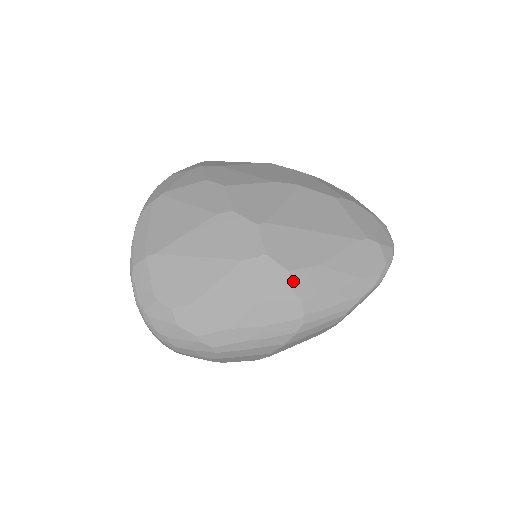
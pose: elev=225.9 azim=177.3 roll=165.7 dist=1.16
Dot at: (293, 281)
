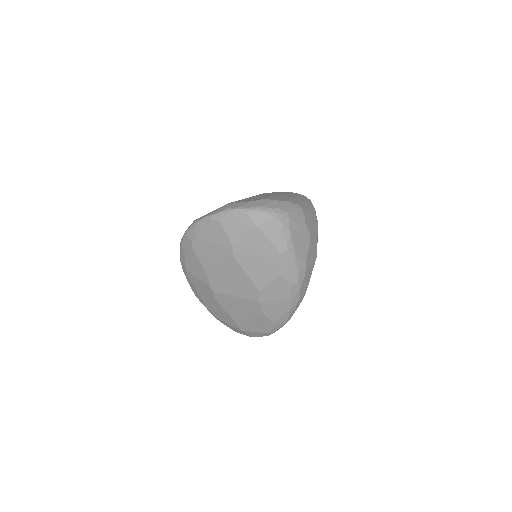
Dot at: occluded
